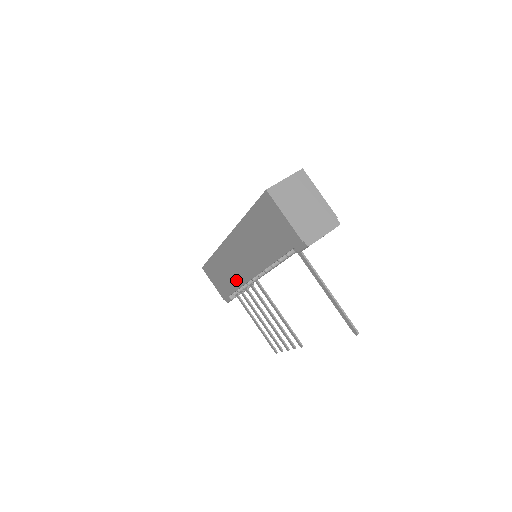
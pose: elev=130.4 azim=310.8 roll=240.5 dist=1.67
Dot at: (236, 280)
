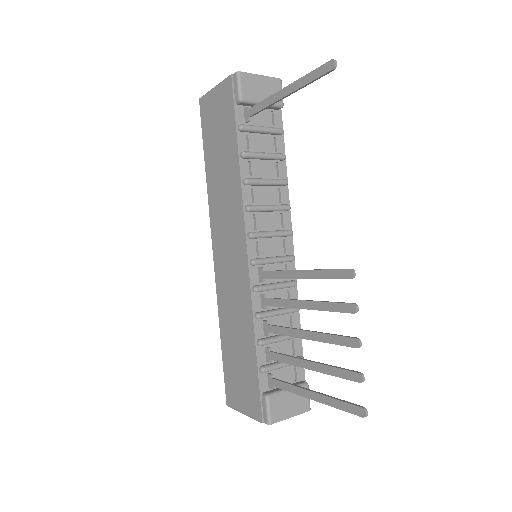
Dot at: (245, 313)
